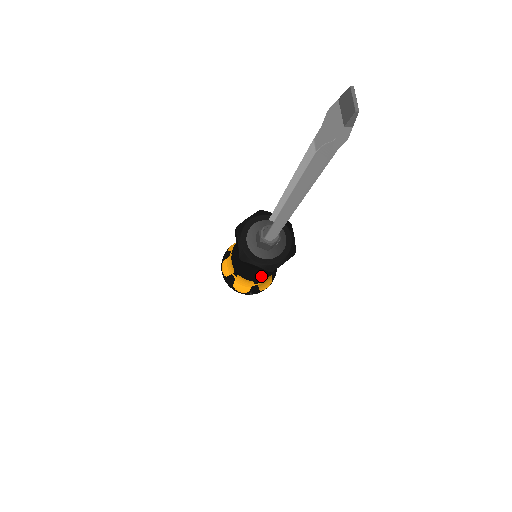
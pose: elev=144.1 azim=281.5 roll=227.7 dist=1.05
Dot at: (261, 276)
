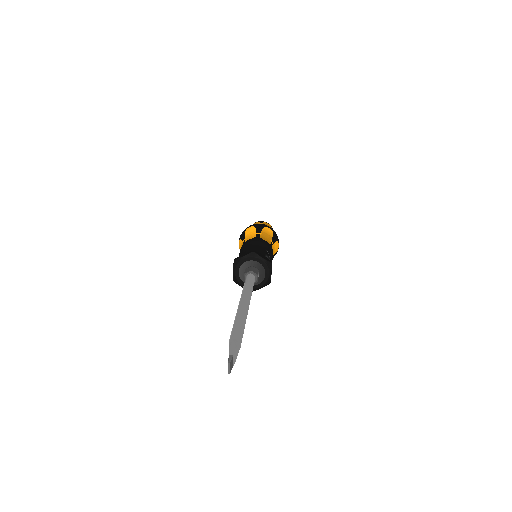
Dot at: occluded
